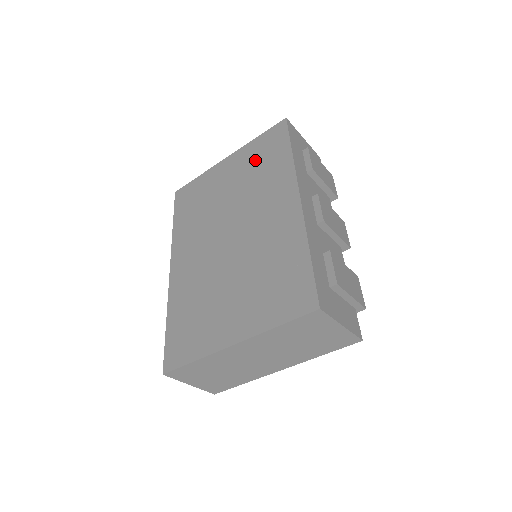
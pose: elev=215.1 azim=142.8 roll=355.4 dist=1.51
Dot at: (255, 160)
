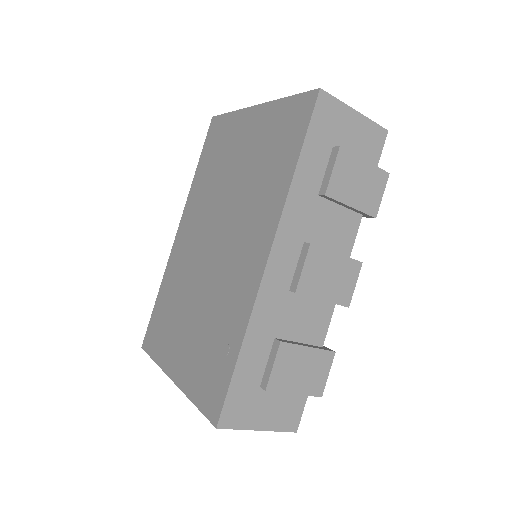
Dot at: (268, 142)
